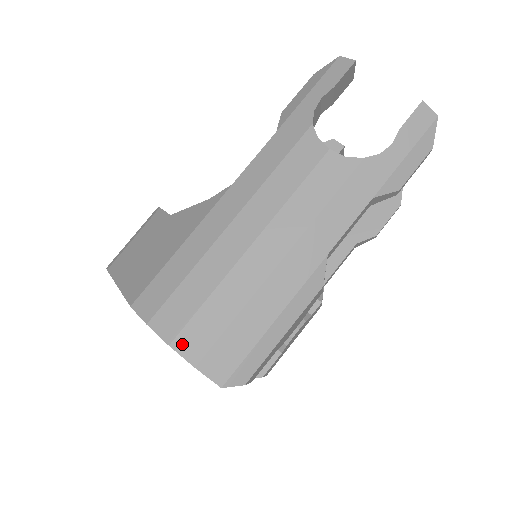
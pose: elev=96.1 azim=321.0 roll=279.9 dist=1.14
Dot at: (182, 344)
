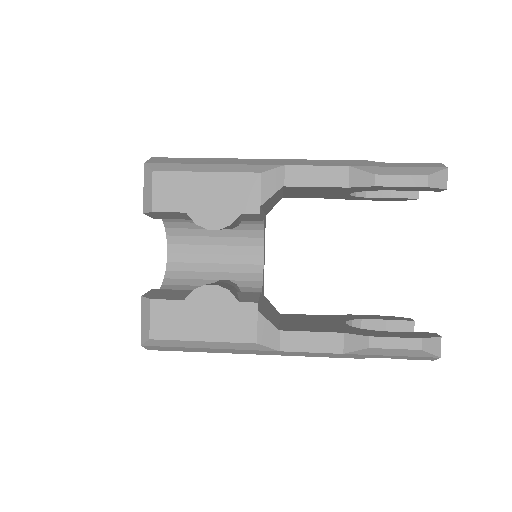
Dot at: occluded
